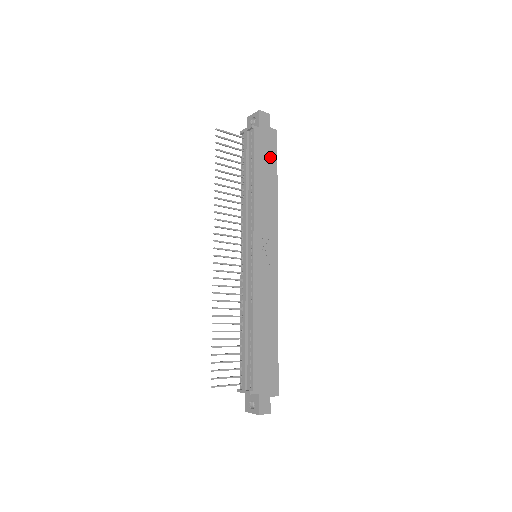
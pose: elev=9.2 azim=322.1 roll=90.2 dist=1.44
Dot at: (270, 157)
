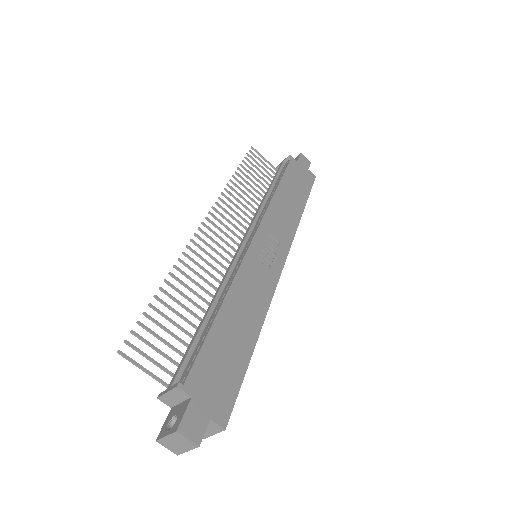
Dot at: (302, 187)
